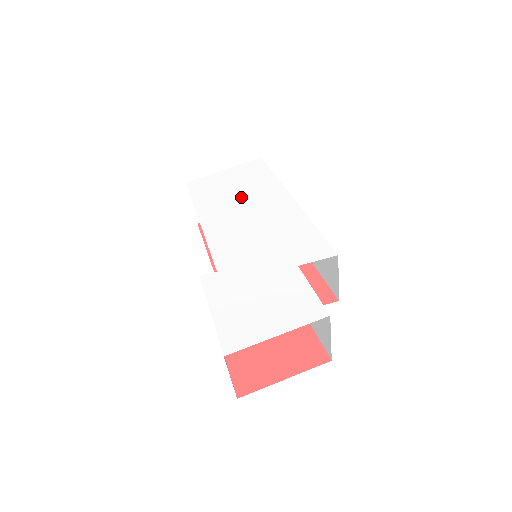
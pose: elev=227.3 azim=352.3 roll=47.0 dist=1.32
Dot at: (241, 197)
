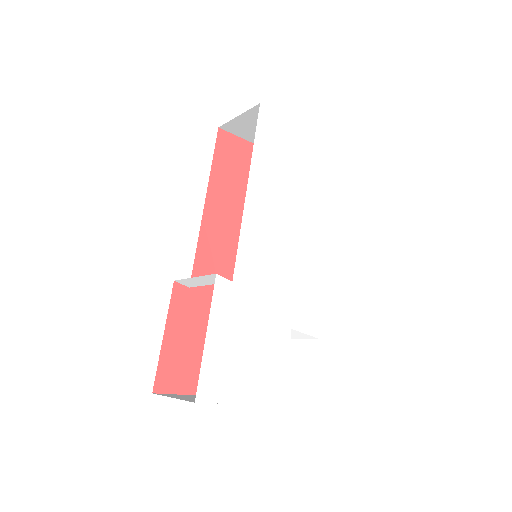
Dot at: (294, 187)
